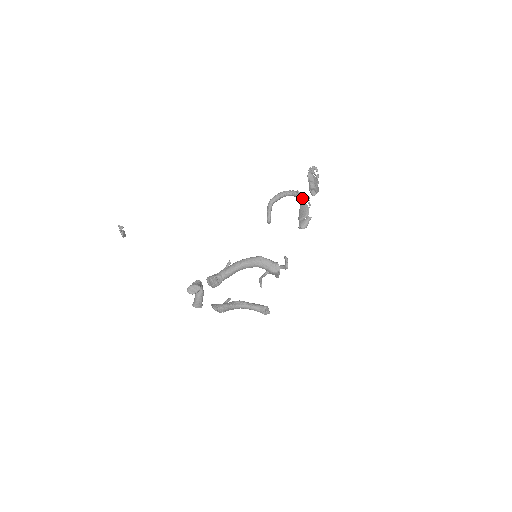
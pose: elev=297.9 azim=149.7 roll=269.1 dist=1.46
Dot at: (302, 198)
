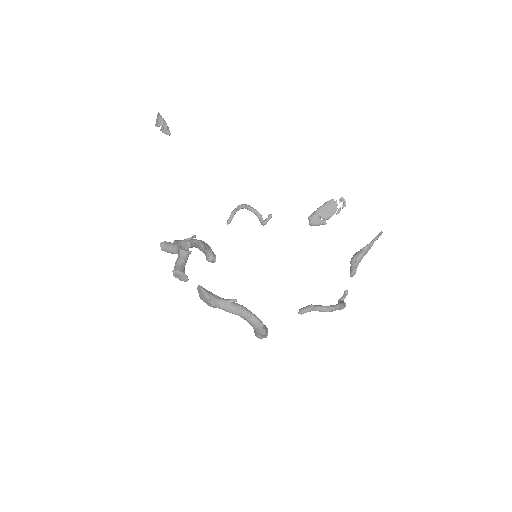
Dot at: occluded
